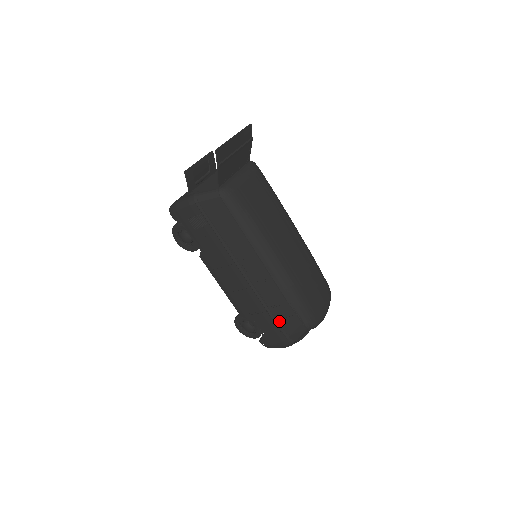
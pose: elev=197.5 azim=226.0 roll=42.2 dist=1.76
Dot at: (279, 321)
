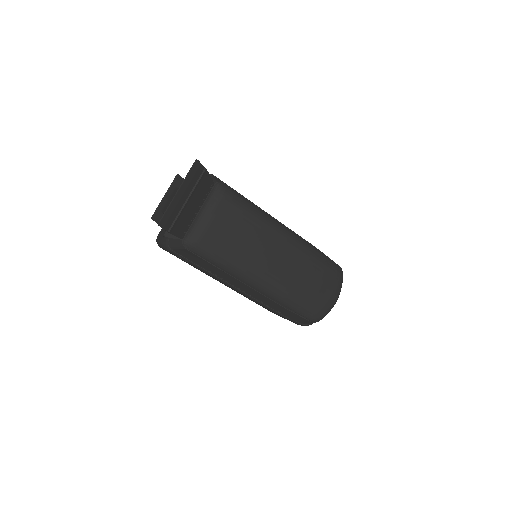
Dot at: (288, 316)
